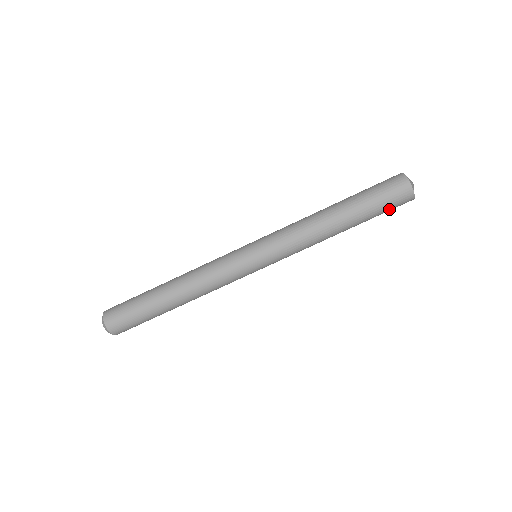
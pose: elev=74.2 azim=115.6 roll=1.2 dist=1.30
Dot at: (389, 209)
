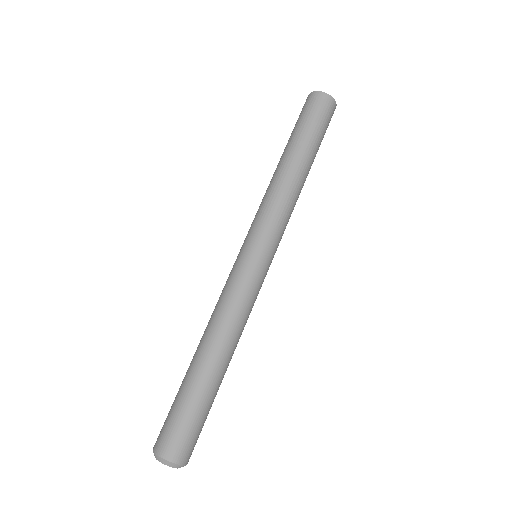
Dot at: (325, 124)
